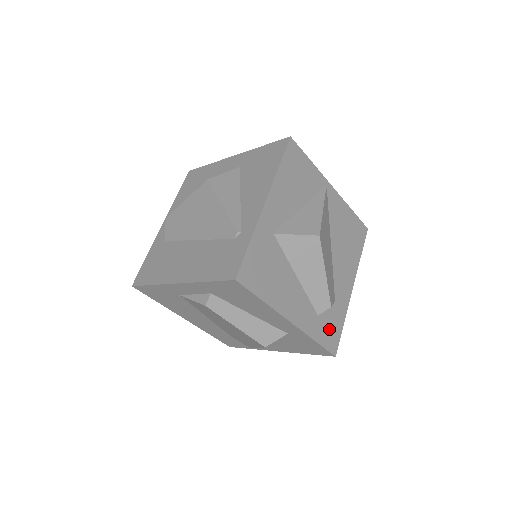
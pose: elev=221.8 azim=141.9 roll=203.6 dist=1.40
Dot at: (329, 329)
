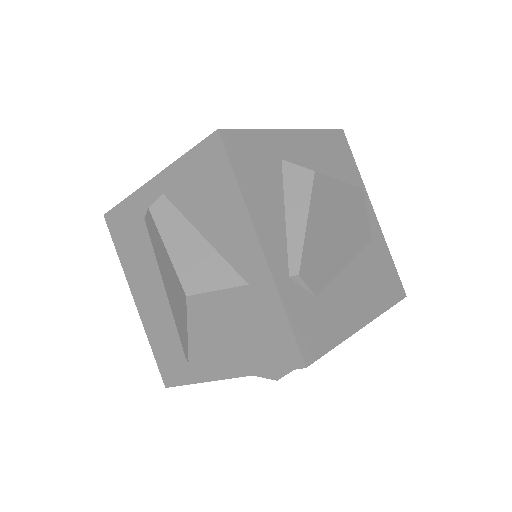
Dot at: occluded
